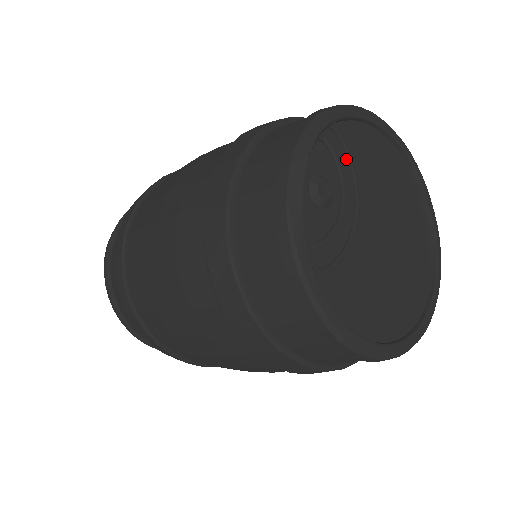
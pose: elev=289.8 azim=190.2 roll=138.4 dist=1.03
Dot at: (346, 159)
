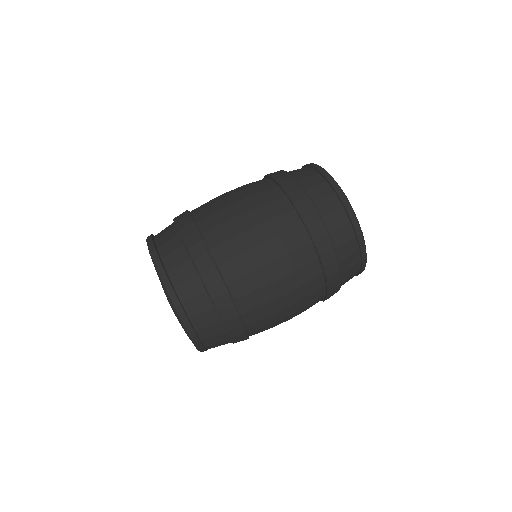
Dot at: occluded
